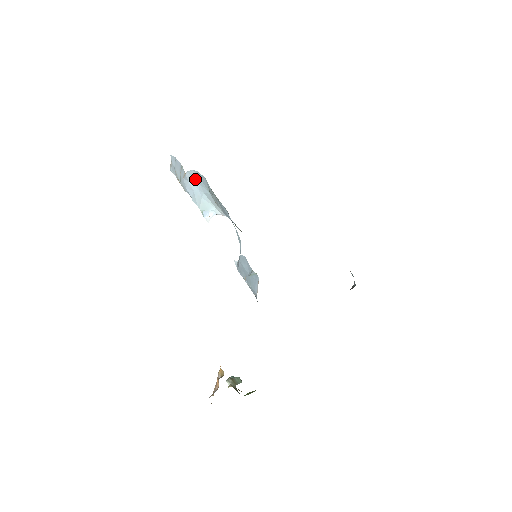
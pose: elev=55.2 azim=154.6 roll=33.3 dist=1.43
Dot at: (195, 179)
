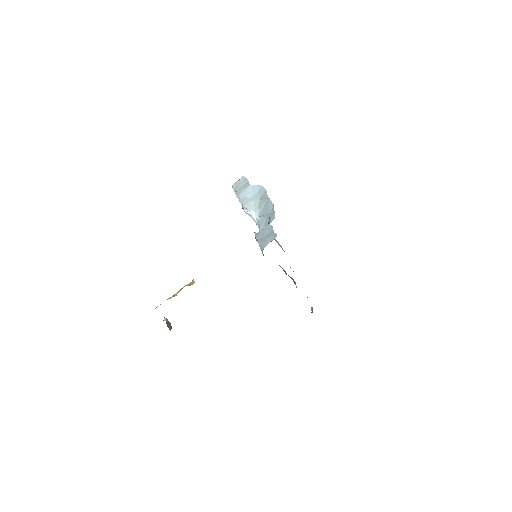
Dot at: (254, 191)
